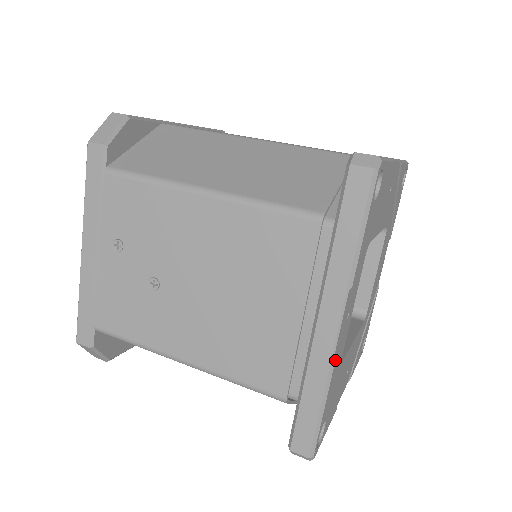
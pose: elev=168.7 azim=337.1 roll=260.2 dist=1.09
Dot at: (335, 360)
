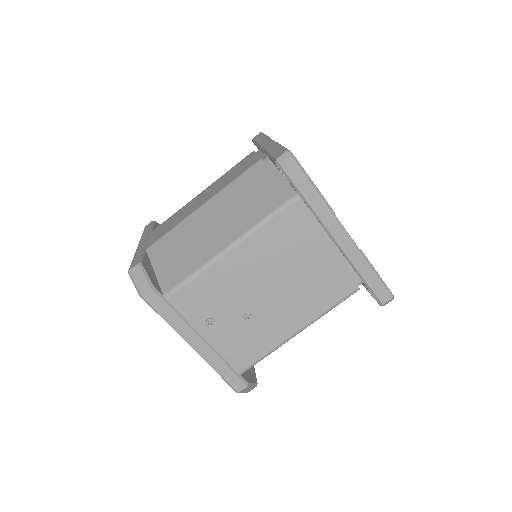
Dot at: occluded
